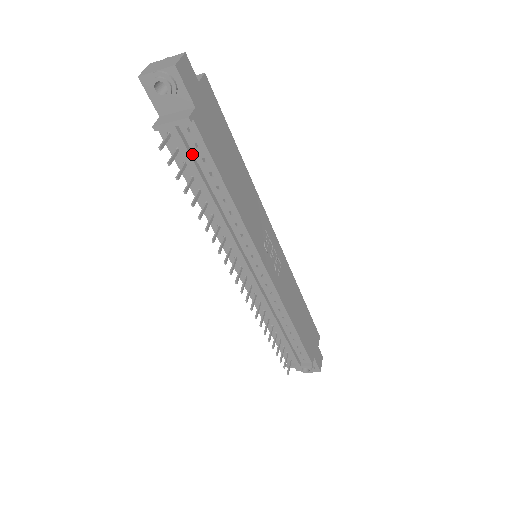
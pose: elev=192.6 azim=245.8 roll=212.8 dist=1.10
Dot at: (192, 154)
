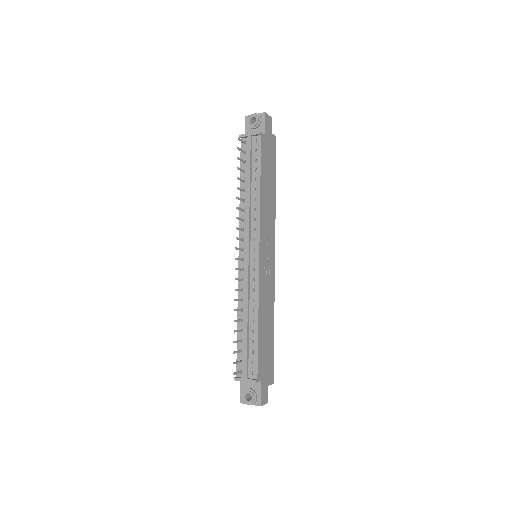
Dot at: (251, 155)
